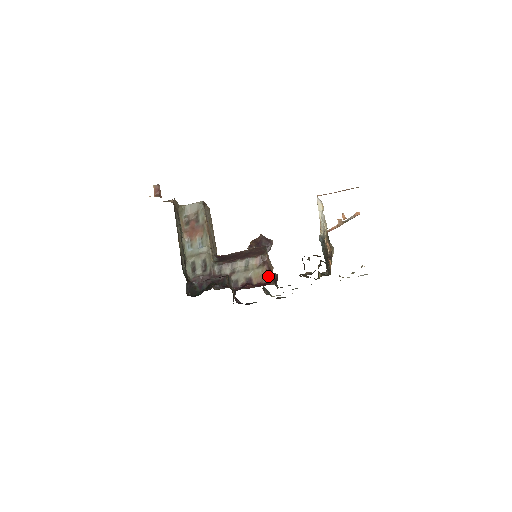
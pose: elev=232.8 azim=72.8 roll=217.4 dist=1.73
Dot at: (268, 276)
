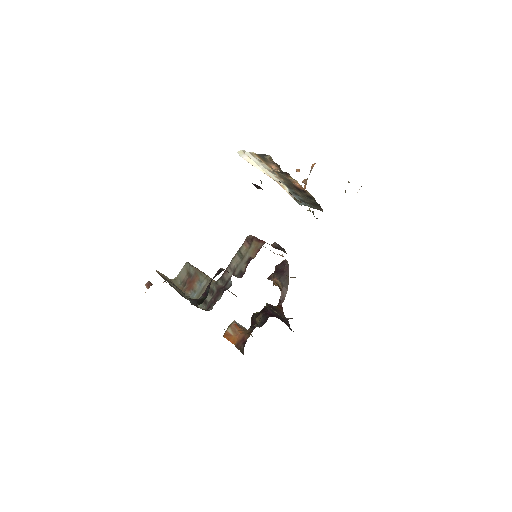
Dot at: (260, 242)
